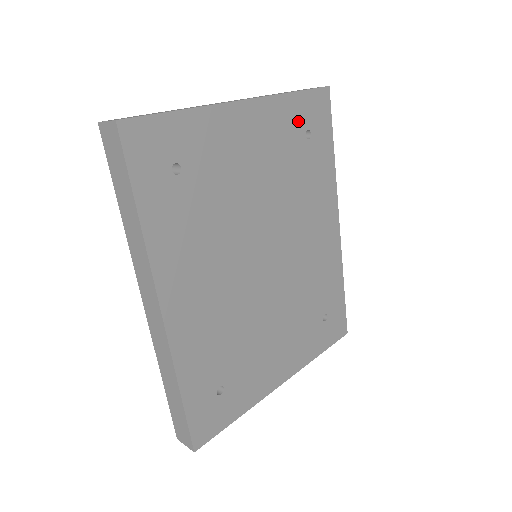
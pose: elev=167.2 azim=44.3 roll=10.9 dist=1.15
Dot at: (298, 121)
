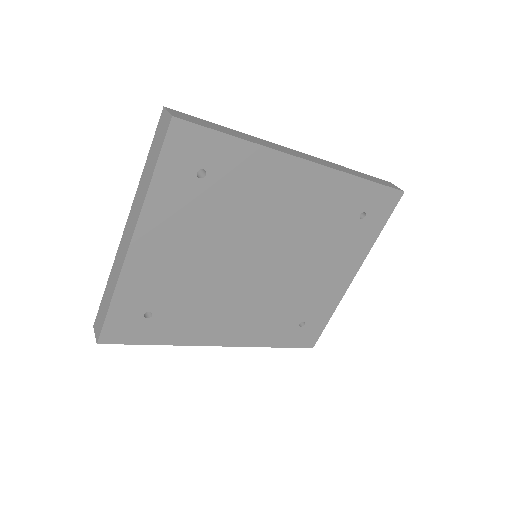
Dot at: (181, 183)
